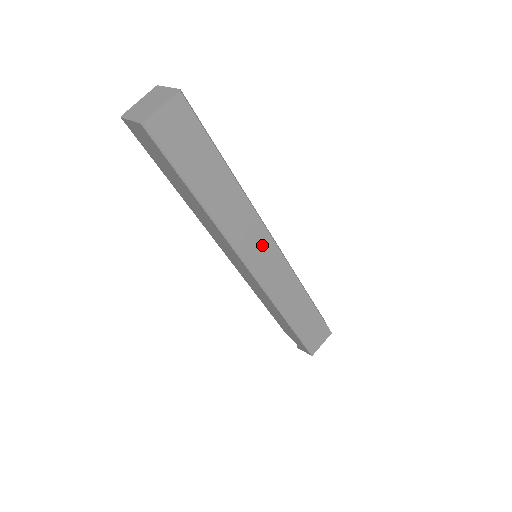
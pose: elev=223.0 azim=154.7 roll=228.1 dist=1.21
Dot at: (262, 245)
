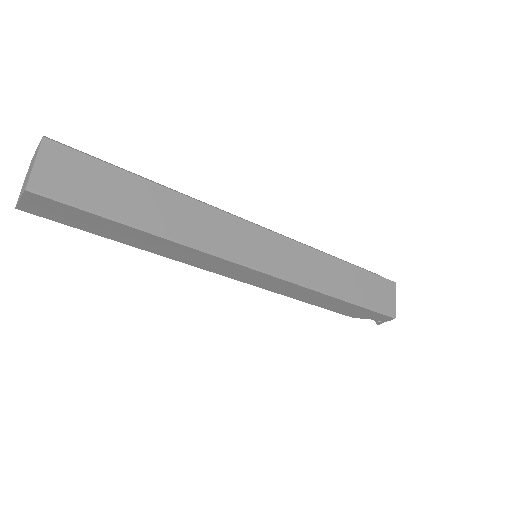
Dot at: (249, 237)
